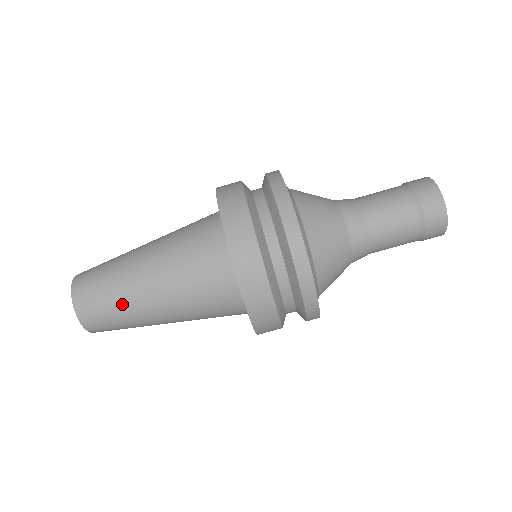
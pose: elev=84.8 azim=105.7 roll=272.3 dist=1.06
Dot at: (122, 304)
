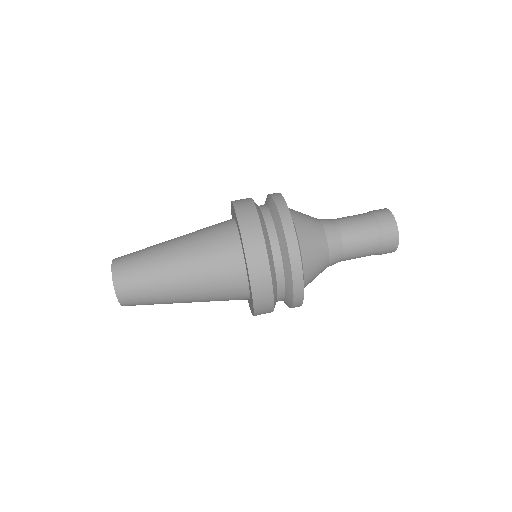
Dot at: (150, 267)
